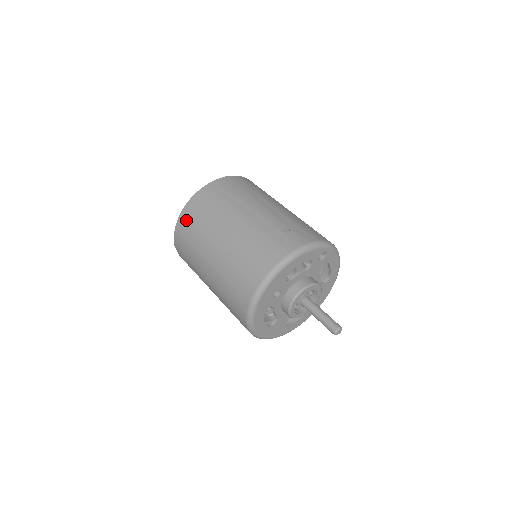
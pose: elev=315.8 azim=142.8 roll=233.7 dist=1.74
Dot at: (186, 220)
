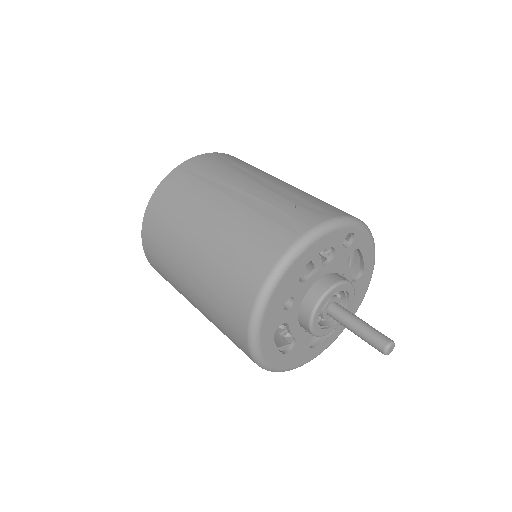
Dot at: (153, 218)
